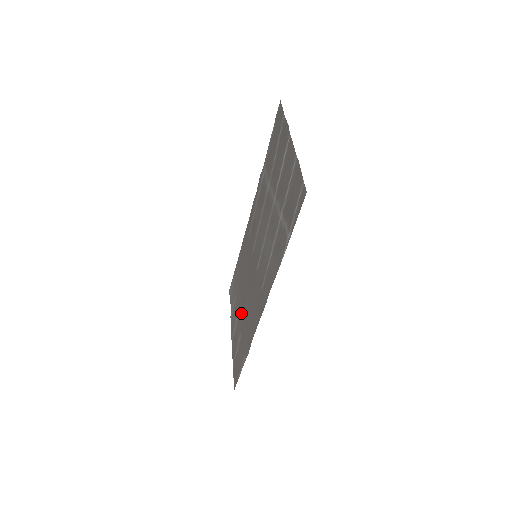
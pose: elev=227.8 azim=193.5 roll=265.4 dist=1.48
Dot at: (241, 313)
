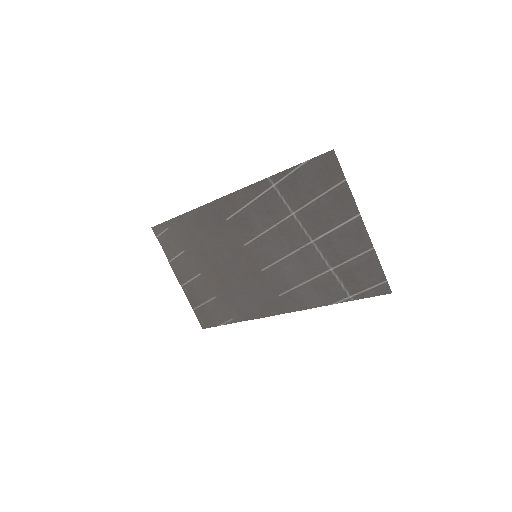
Dot at: (212, 279)
